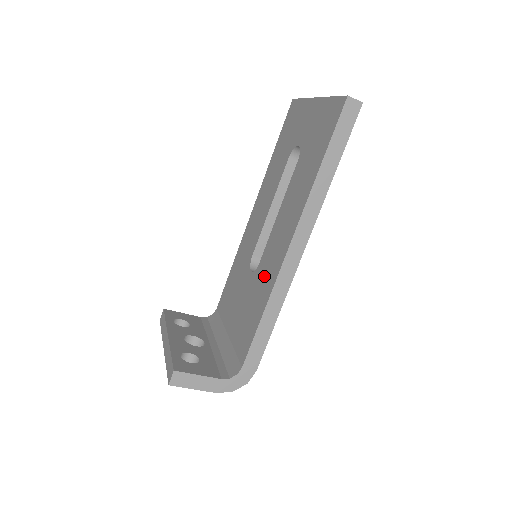
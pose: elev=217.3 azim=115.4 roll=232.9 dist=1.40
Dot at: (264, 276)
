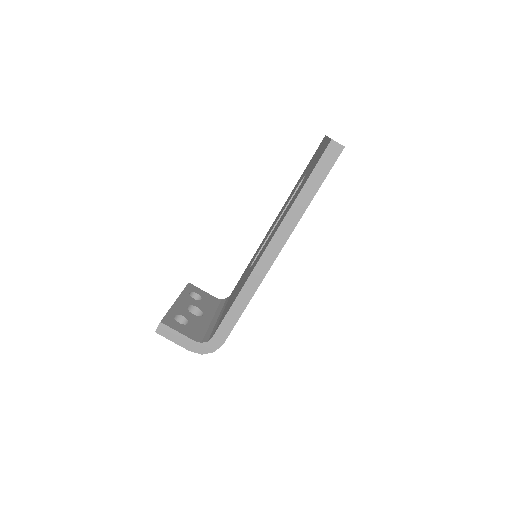
Dot at: occluded
